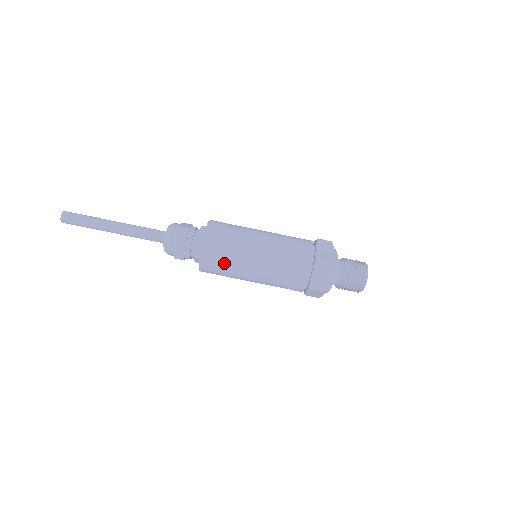
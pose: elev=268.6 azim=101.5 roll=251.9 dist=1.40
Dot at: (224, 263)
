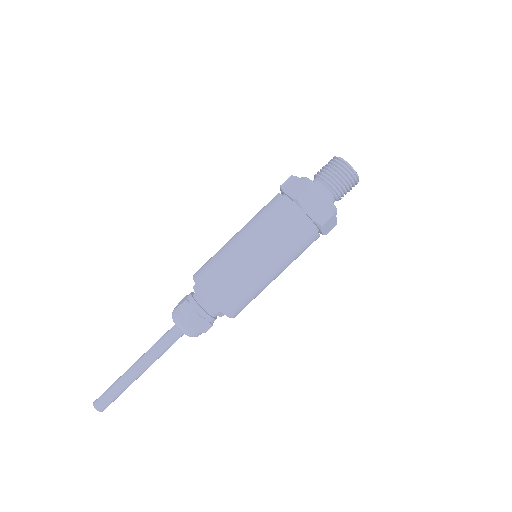
Dot at: occluded
